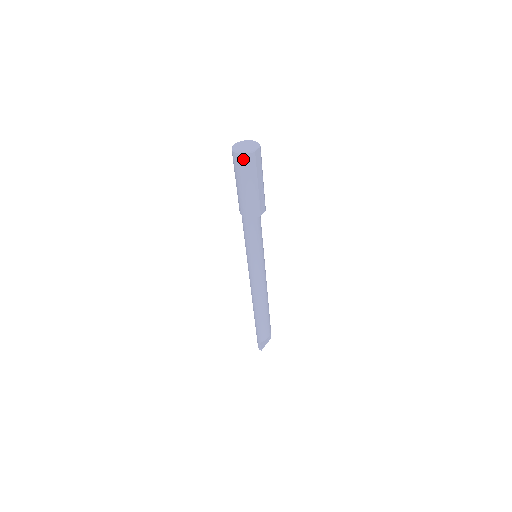
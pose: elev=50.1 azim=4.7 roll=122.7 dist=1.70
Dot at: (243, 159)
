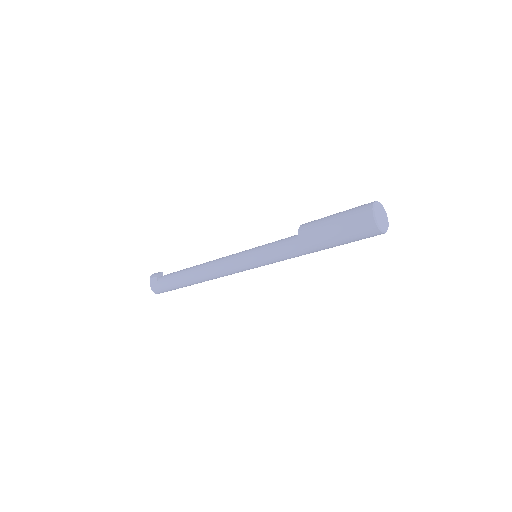
Dot at: (380, 234)
